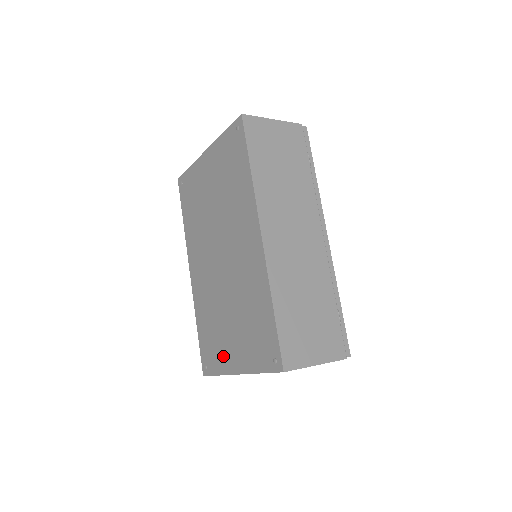
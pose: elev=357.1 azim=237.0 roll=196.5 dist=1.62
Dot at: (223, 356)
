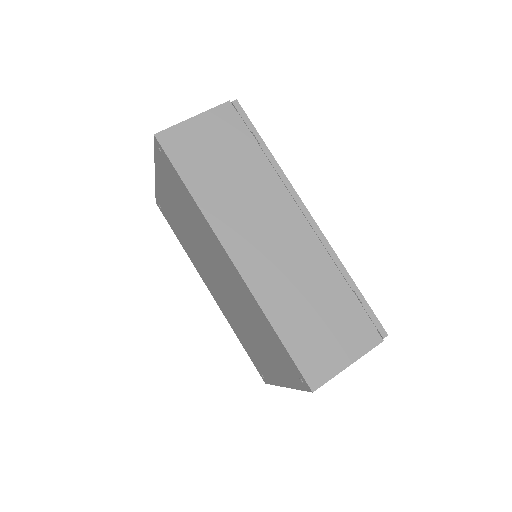
Dot at: (267, 369)
